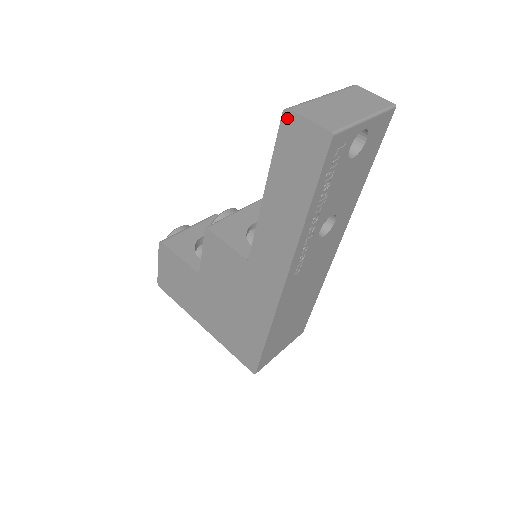
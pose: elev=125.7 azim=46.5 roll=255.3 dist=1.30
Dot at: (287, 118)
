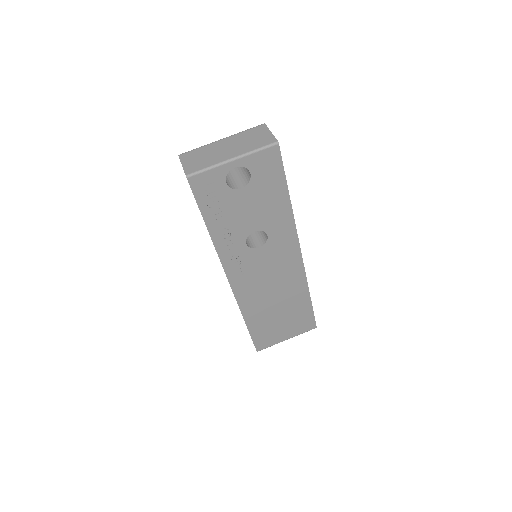
Dot at: occluded
